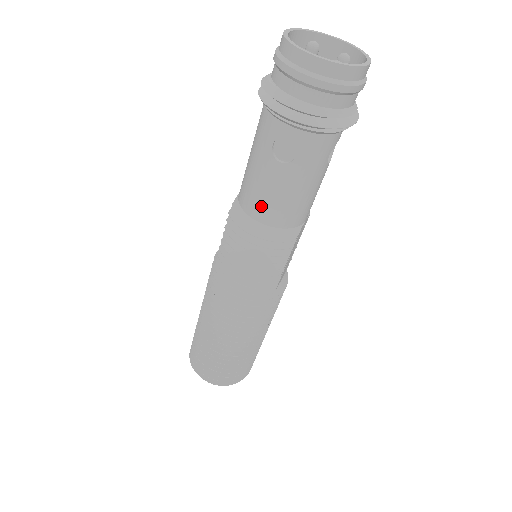
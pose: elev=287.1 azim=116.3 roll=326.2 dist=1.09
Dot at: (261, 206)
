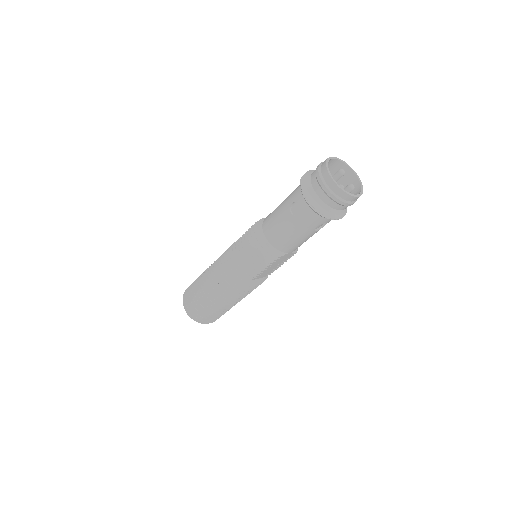
Dot at: (271, 229)
